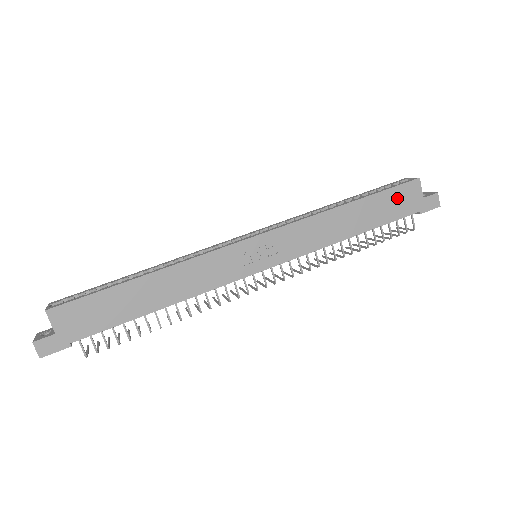
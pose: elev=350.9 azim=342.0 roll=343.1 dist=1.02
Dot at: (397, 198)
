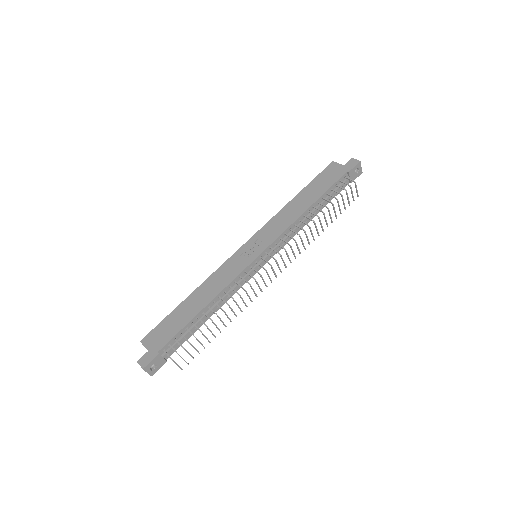
Dot at: (325, 177)
